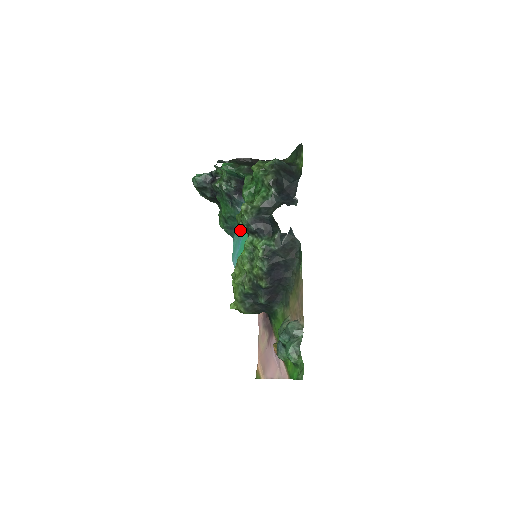
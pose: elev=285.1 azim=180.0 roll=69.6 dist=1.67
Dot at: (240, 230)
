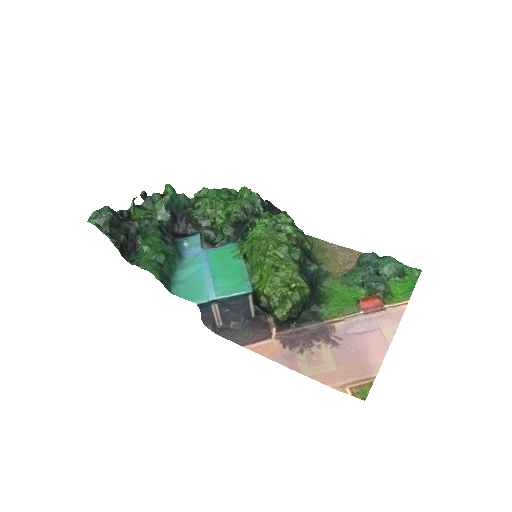
Dot at: (252, 207)
